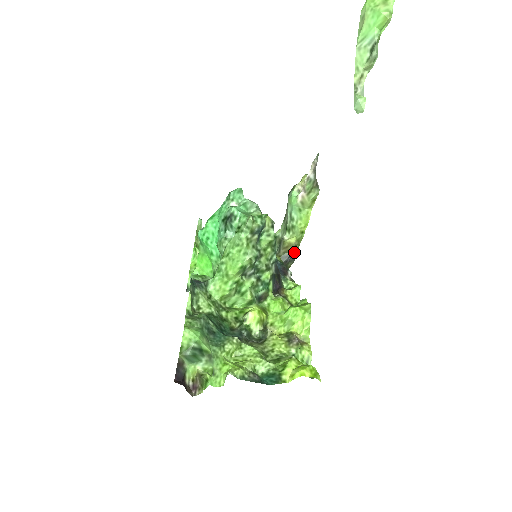
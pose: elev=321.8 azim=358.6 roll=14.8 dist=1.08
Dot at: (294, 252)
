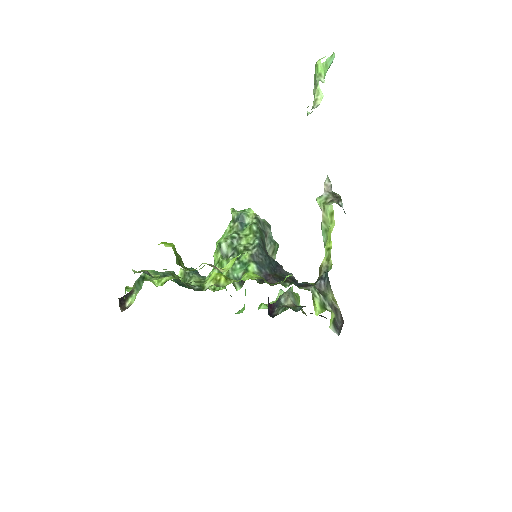
Dot at: (325, 273)
